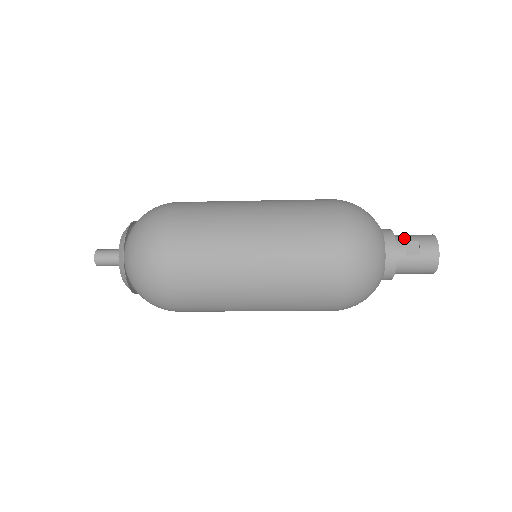
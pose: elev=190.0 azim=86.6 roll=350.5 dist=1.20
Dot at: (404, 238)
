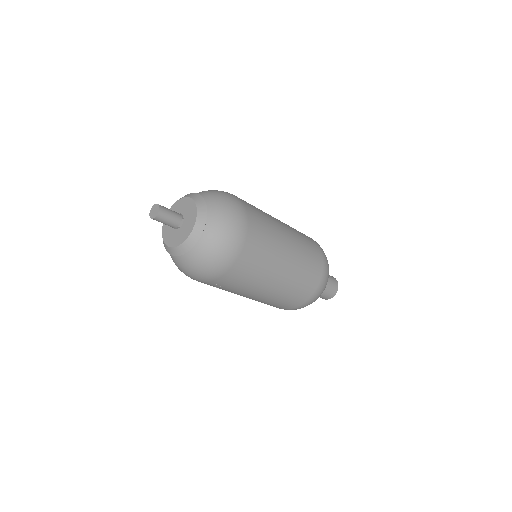
Dot at: occluded
